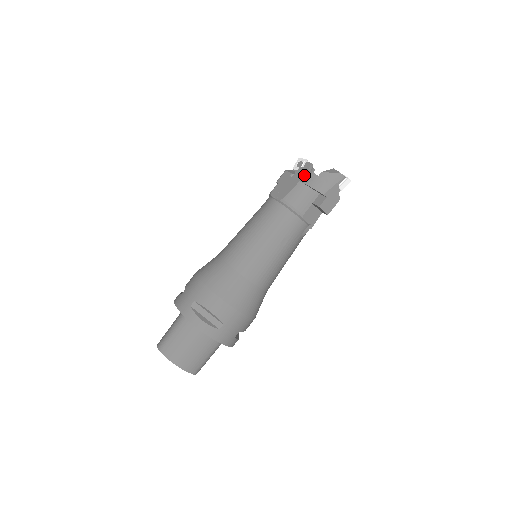
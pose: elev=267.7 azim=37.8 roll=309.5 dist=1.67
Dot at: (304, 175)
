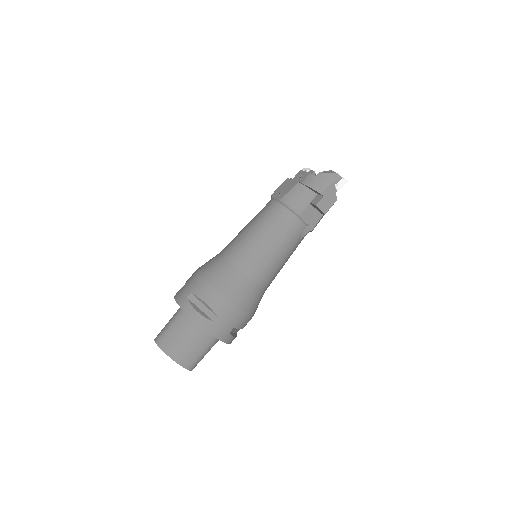
Dot at: (303, 176)
